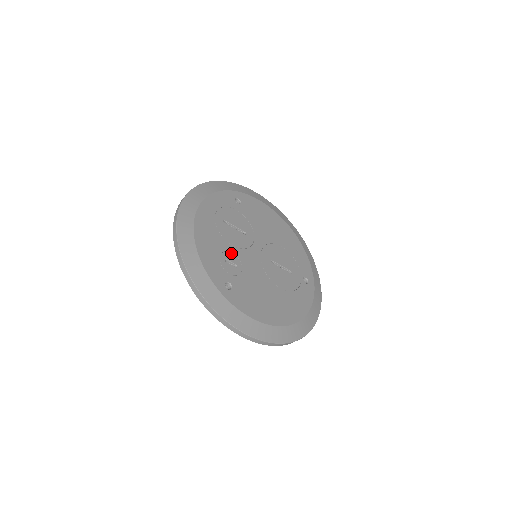
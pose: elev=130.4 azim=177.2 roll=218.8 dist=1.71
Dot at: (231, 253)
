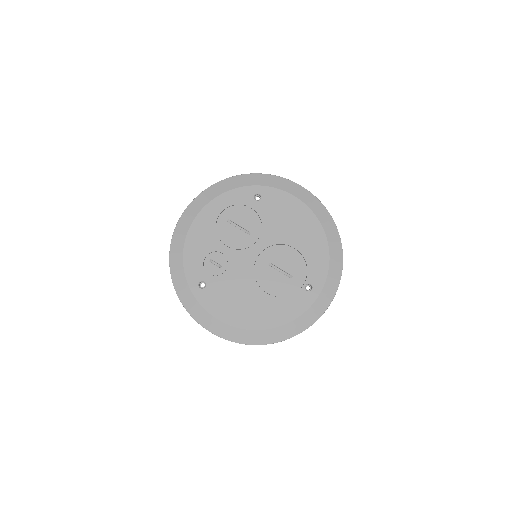
Dot at: (221, 254)
